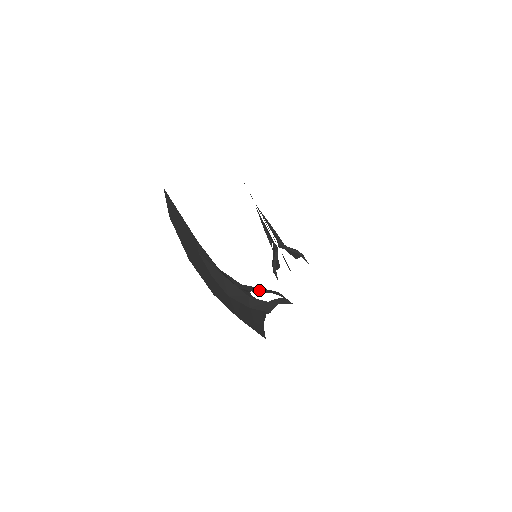
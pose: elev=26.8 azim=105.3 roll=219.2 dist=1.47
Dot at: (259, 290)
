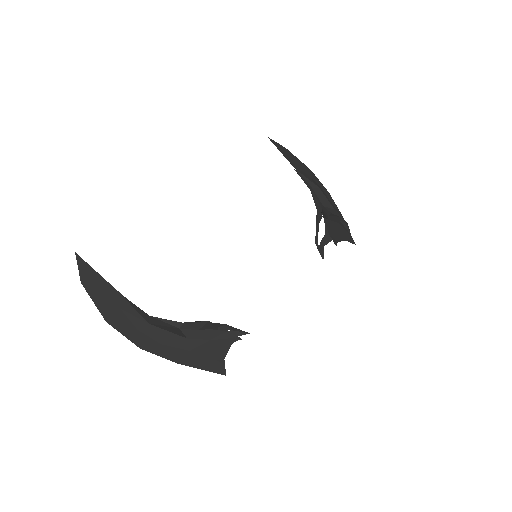
Dot at: (204, 326)
